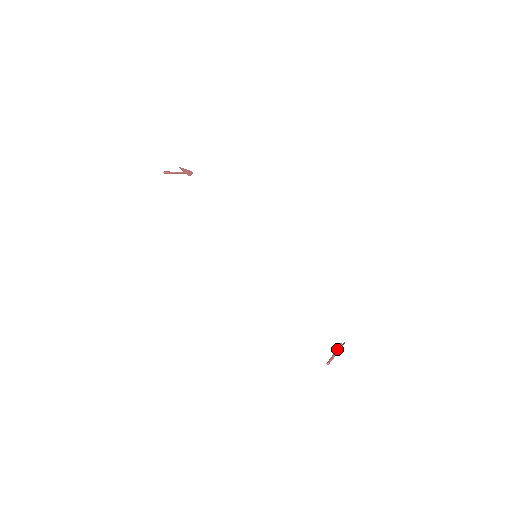
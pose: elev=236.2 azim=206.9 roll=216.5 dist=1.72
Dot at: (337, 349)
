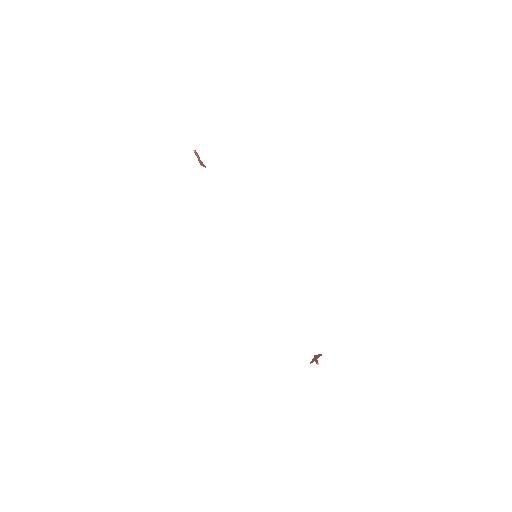
Dot at: (316, 357)
